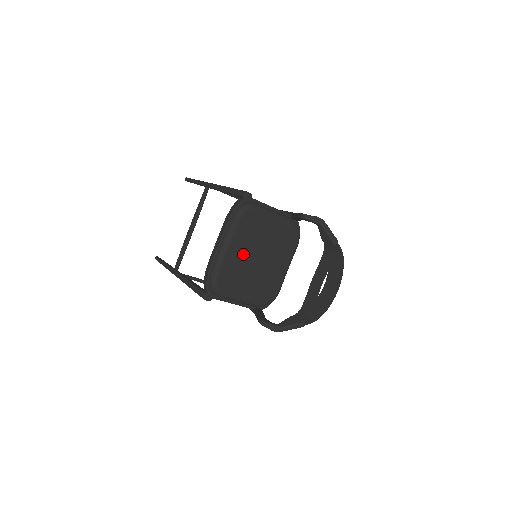
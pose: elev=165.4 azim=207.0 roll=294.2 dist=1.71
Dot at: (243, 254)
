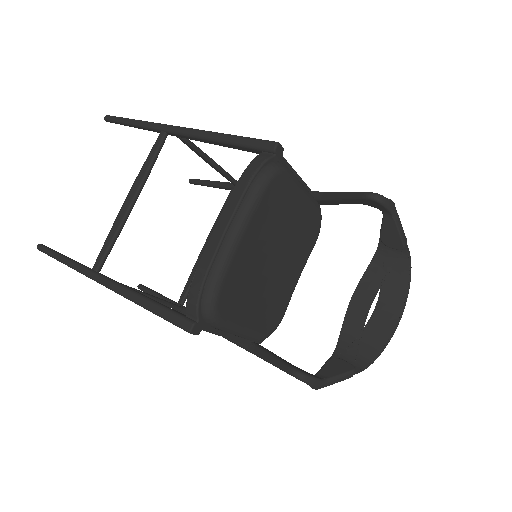
Dot at: (257, 251)
